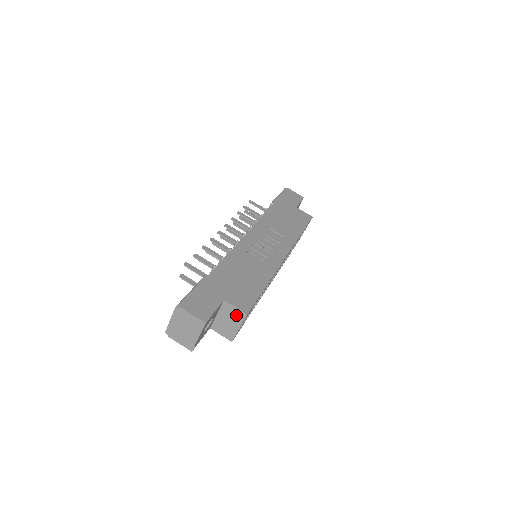
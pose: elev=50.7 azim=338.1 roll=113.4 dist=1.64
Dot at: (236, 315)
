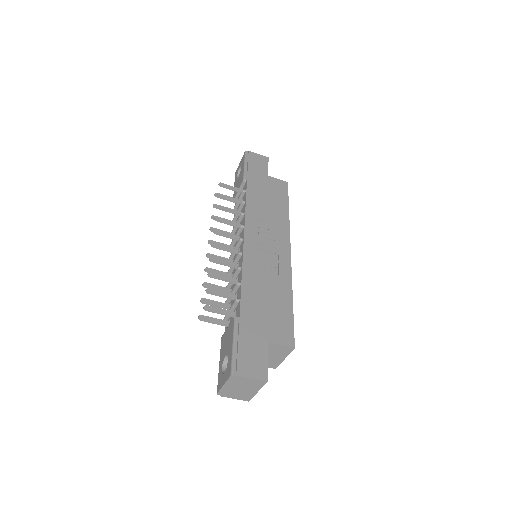
Dot at: (282, 350)
